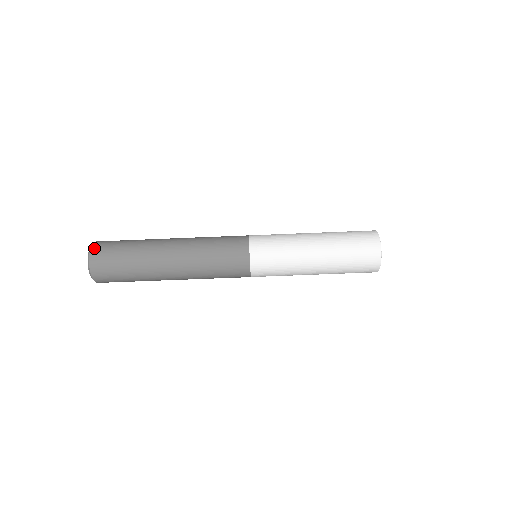
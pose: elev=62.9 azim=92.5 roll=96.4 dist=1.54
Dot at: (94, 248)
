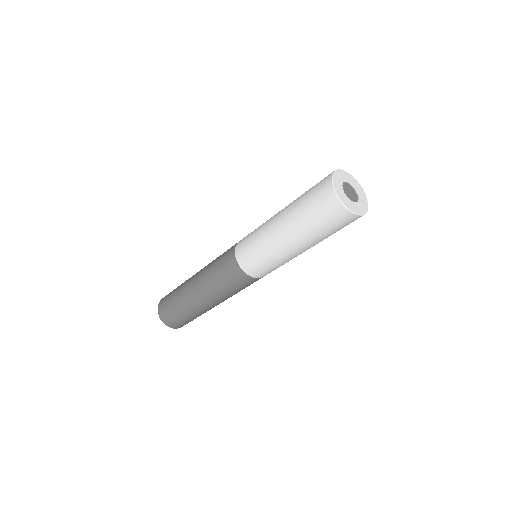
Dot at: (160, 314)
